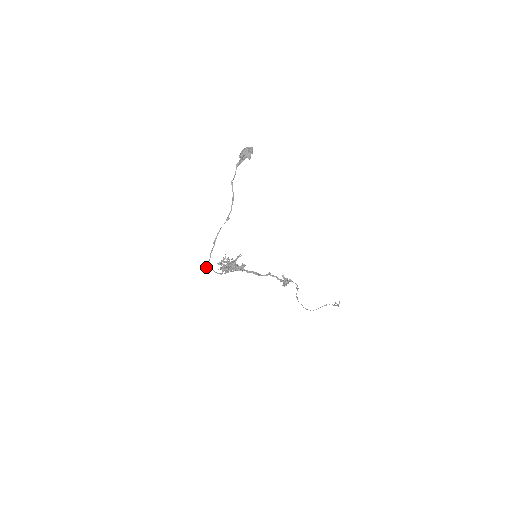
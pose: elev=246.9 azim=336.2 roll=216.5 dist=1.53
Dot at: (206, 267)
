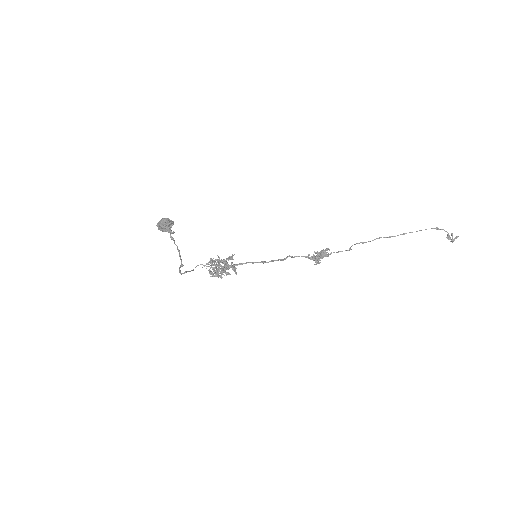
Dot at: (190, 271)
